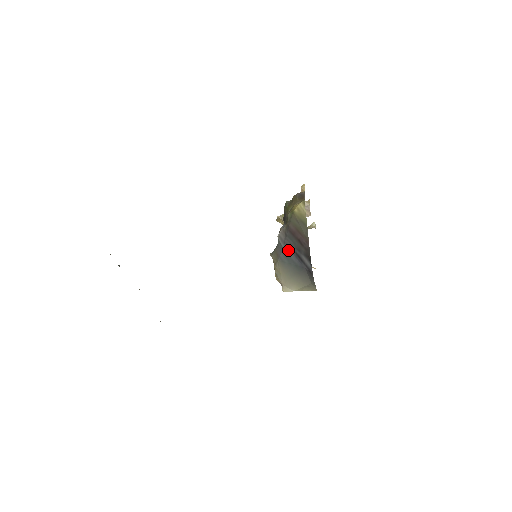
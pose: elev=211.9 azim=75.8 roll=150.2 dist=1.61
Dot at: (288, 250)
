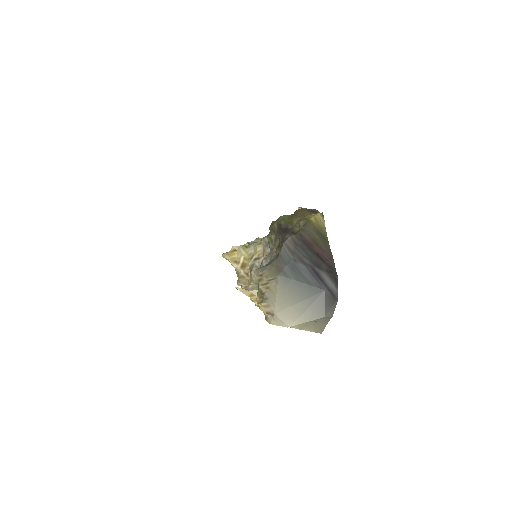
Dot at: (300, 263)
